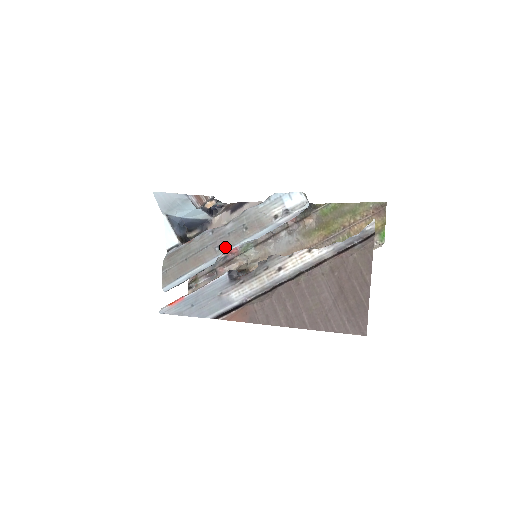
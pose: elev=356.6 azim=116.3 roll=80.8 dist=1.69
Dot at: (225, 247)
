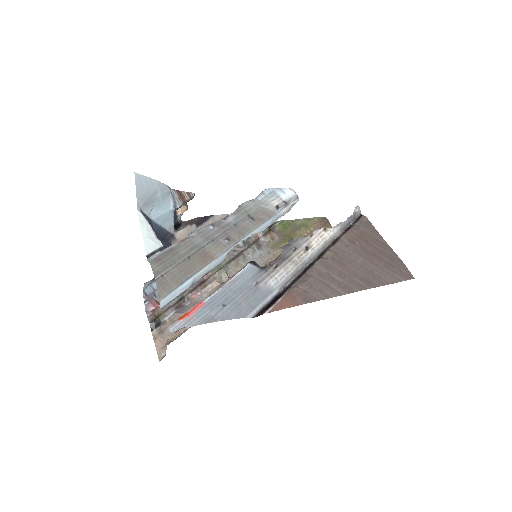
Dot at: (235, 239)
